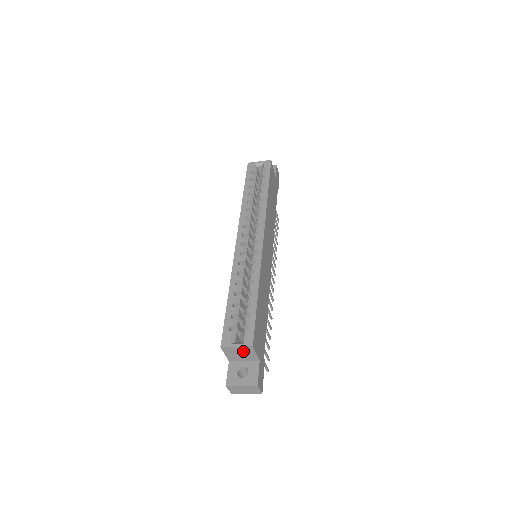
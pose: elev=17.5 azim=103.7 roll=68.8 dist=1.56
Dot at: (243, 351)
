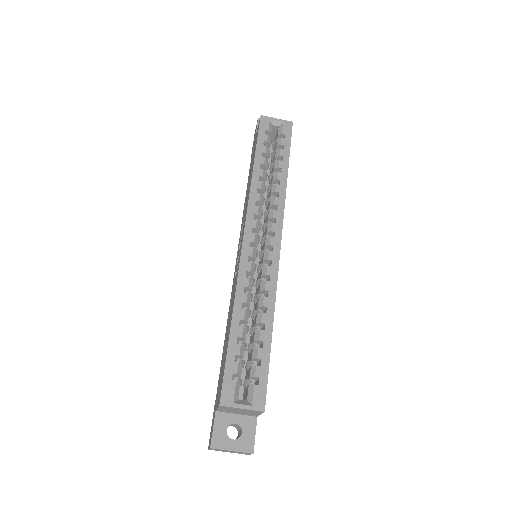
Dot at: (246, 411)
